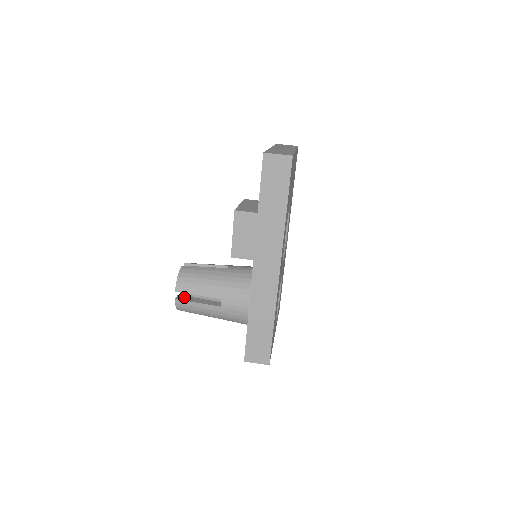
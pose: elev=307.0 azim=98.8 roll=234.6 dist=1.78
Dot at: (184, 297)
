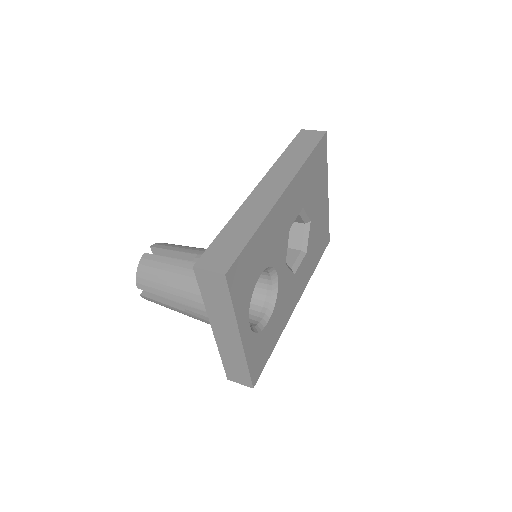
Dot at: occluded
